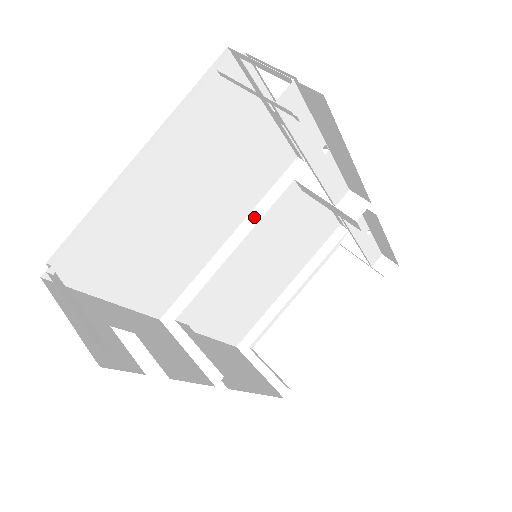
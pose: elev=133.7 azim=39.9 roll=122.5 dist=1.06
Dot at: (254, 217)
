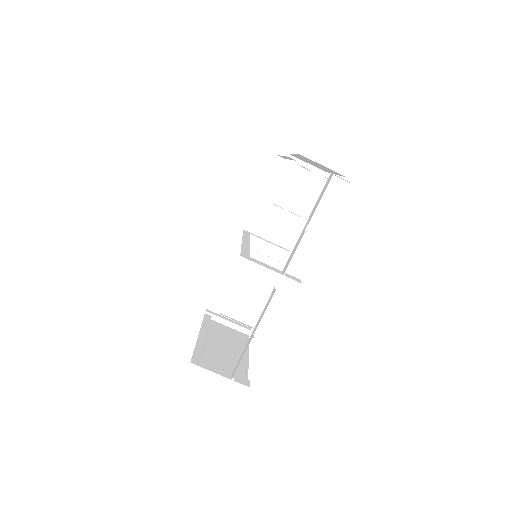
Dot at: occluded
